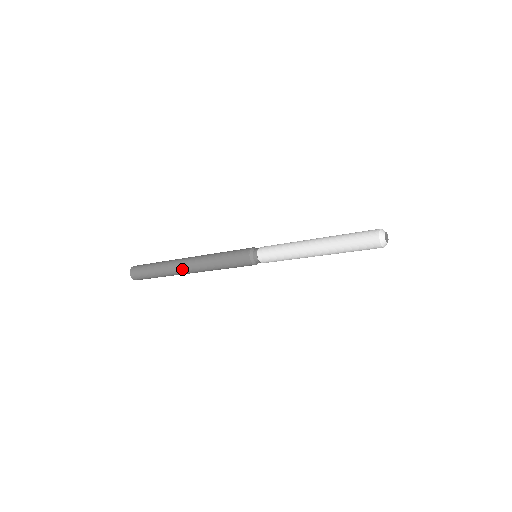
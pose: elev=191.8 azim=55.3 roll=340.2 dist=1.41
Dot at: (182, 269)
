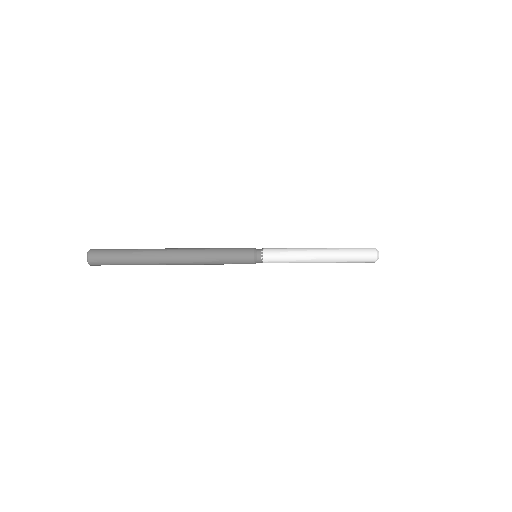
Dot at: (168, 251)
